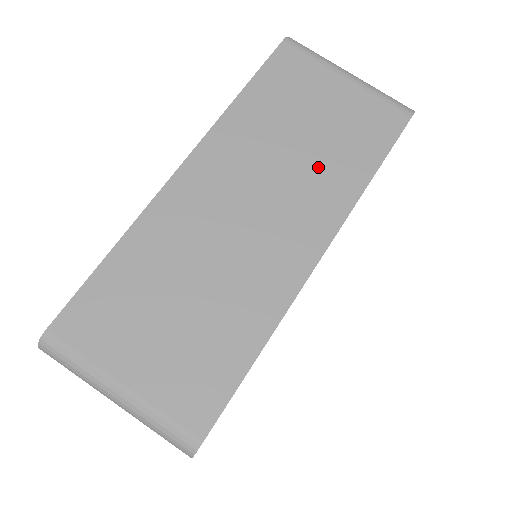
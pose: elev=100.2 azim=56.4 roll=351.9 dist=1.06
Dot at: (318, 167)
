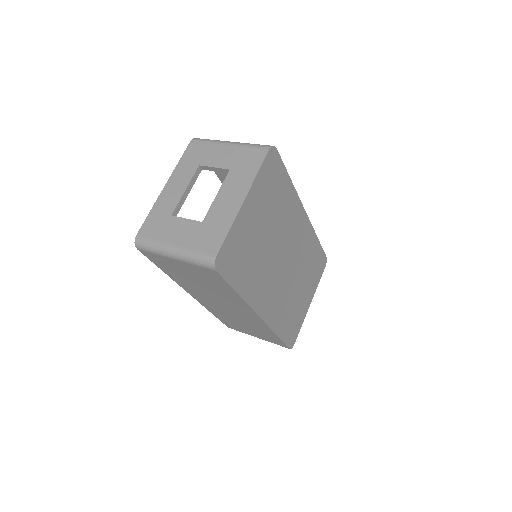
Dot at: occluded
